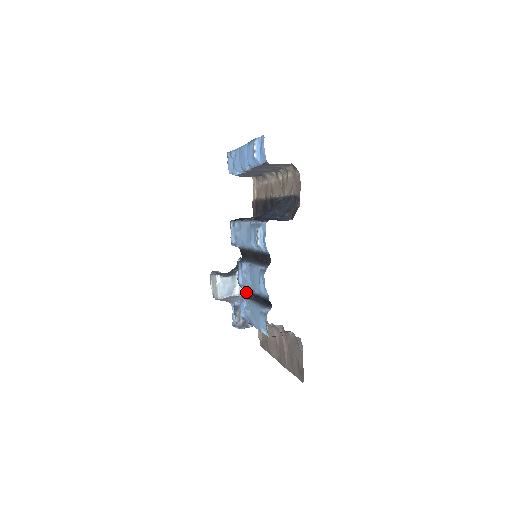
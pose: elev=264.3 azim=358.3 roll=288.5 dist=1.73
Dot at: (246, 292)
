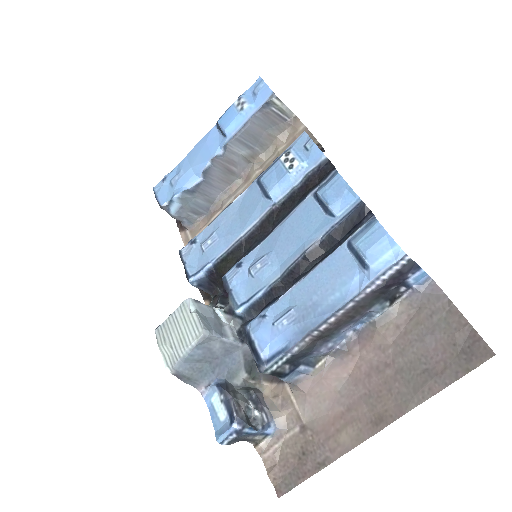
Dot at: (261, 304)
